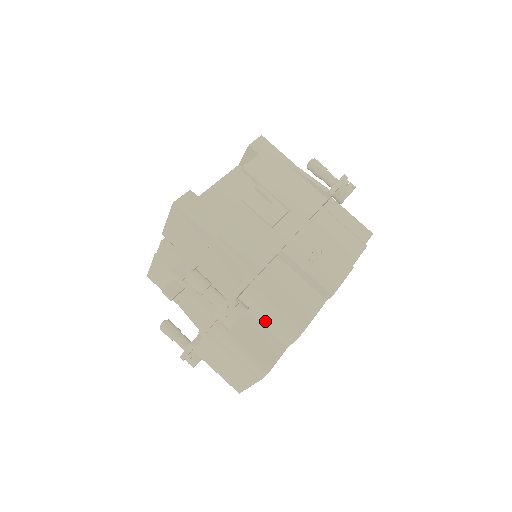
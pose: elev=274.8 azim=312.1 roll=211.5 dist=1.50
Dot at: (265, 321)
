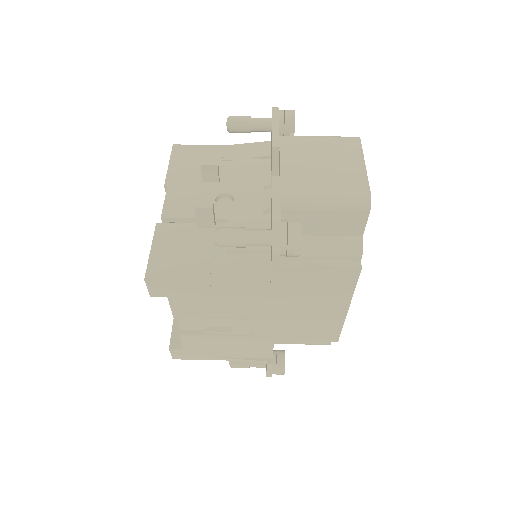
Dot at: occluded
